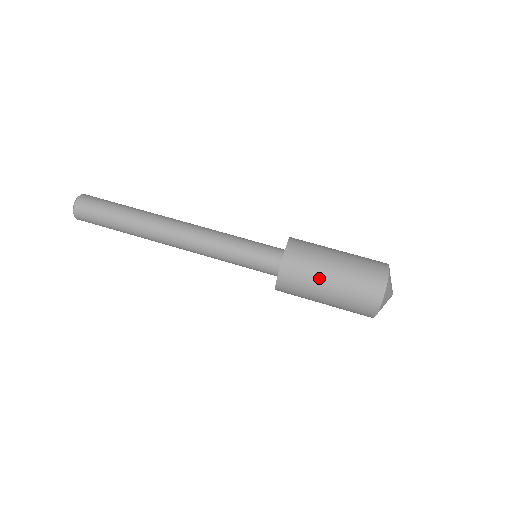
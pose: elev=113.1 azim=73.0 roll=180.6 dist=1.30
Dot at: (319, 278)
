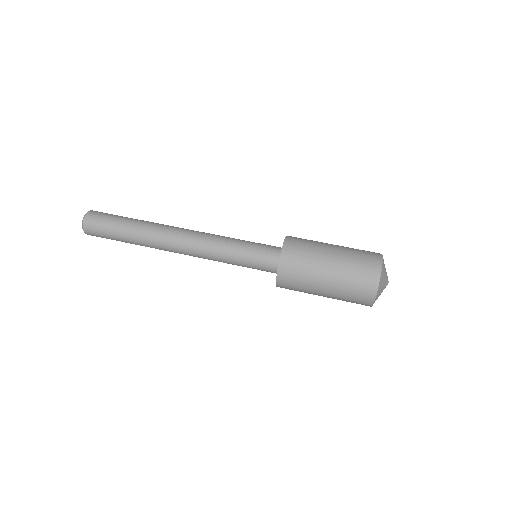
Dot at: (316, 271)
